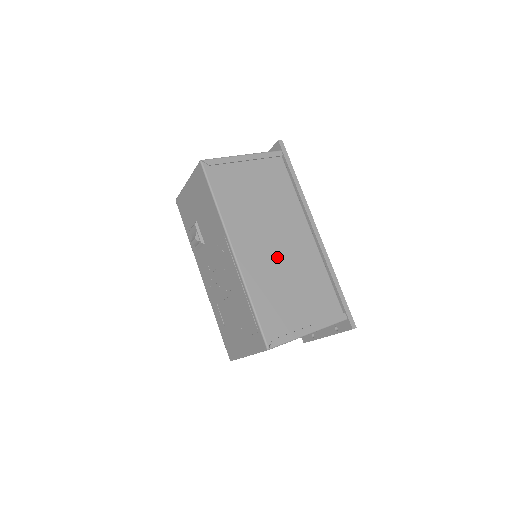
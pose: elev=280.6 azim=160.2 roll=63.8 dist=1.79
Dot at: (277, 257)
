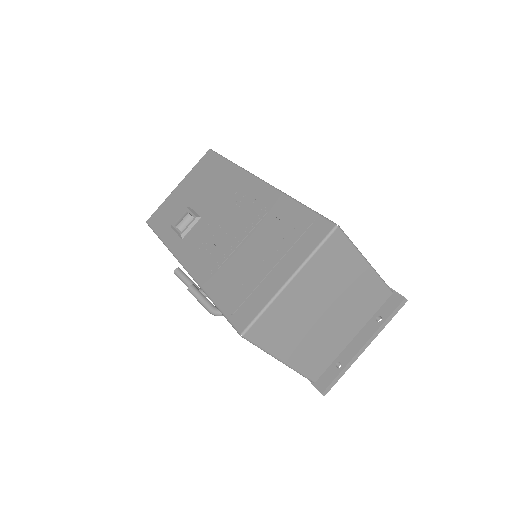
Dot at: occluded
